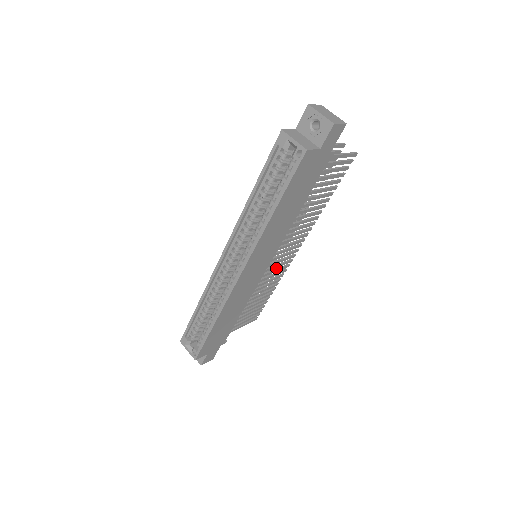
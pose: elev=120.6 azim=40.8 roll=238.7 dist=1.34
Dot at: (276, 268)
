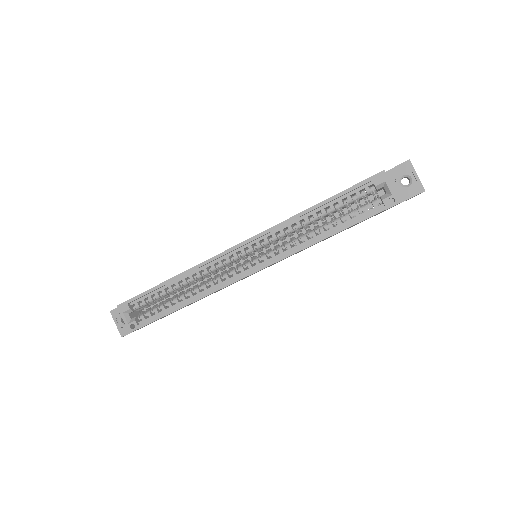
Dot at: occluded
